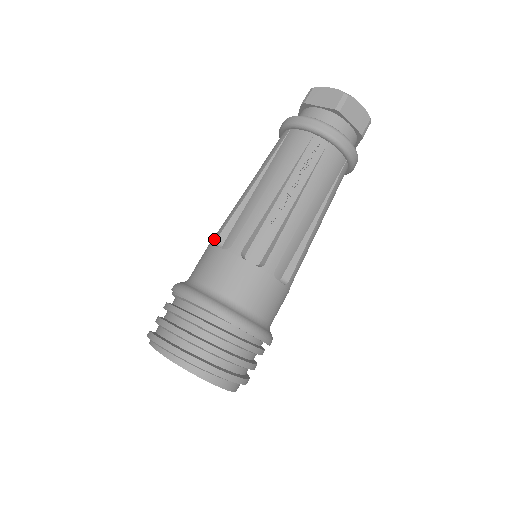
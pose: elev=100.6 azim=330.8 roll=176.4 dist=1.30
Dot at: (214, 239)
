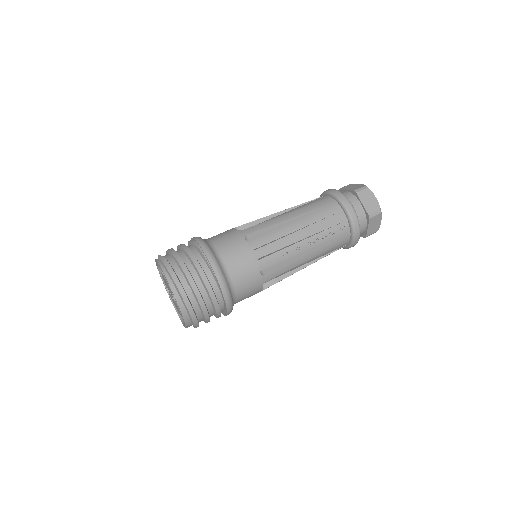
Dot at: (246, 232)
